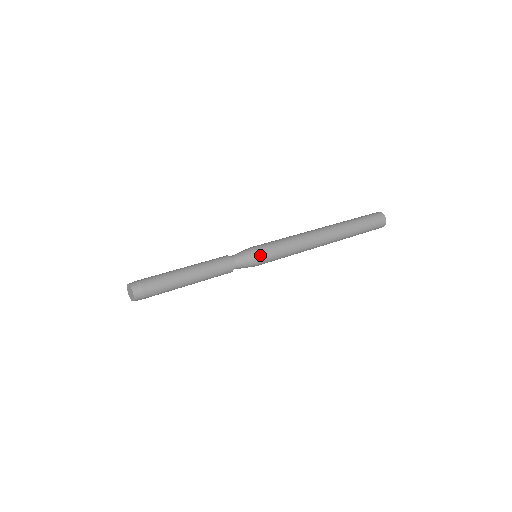
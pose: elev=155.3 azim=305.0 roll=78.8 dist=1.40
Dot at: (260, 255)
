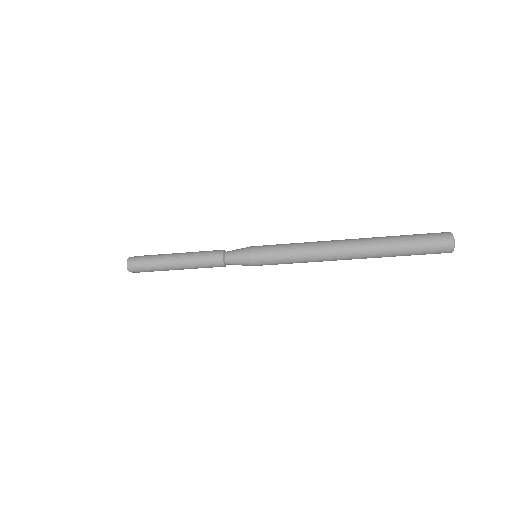
Dot at: (254, 246)
